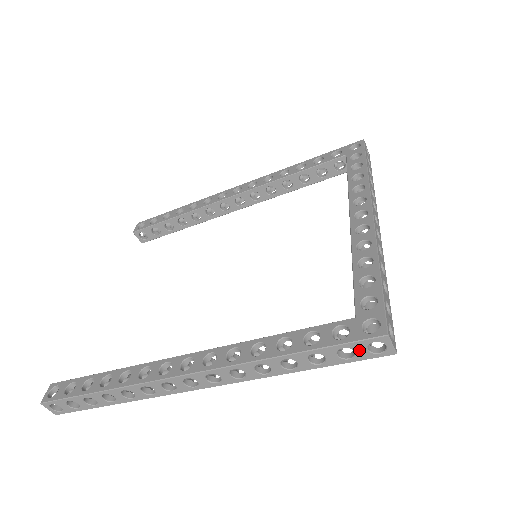
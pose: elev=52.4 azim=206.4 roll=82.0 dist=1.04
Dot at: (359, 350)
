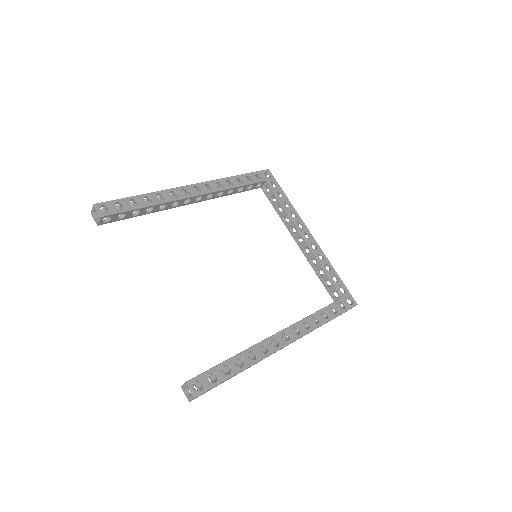
Dot at: occluded
